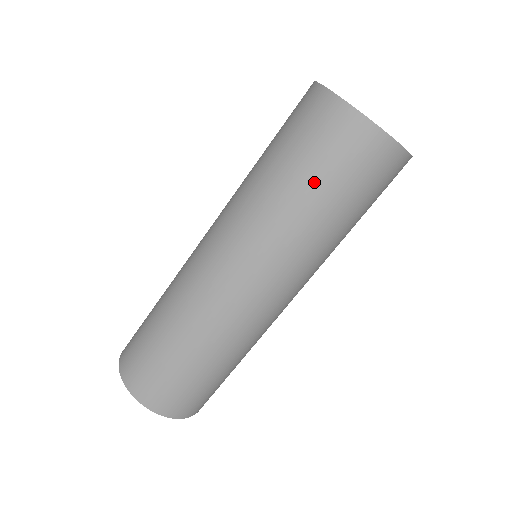
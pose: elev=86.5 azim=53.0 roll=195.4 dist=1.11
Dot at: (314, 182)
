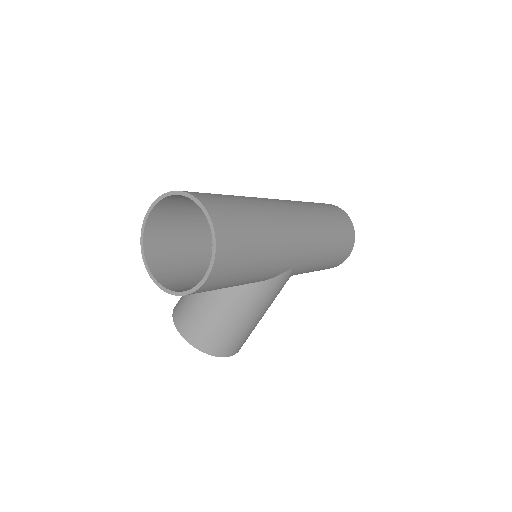
Dot at: (325, 208)
